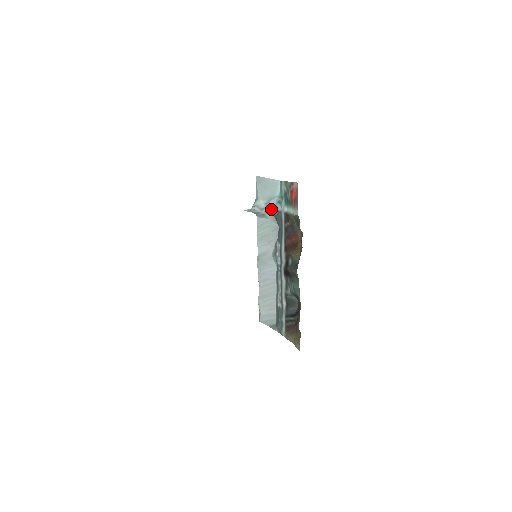
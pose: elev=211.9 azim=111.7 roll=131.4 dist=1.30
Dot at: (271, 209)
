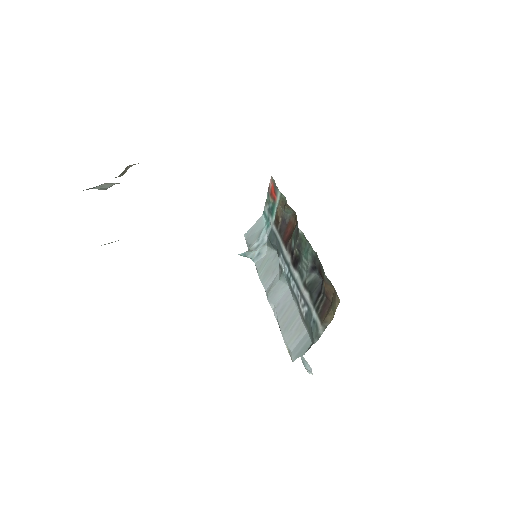
Dot at: (264, 242)
